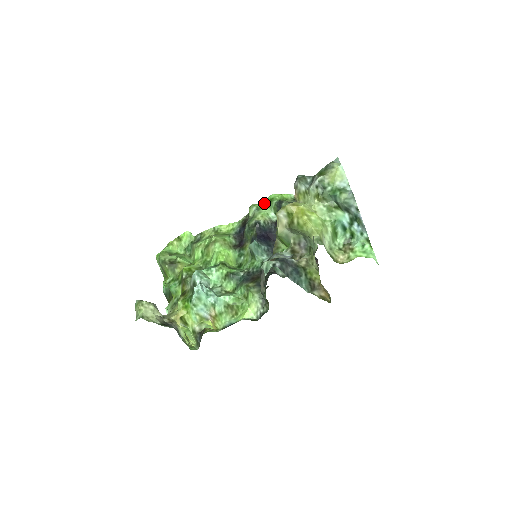
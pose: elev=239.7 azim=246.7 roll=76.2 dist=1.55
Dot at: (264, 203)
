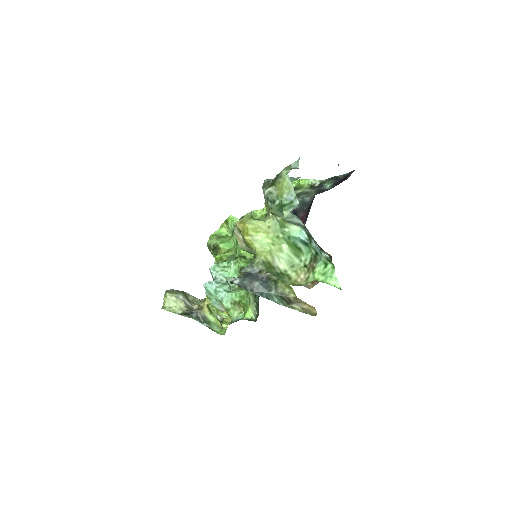
Dot at: occluded
